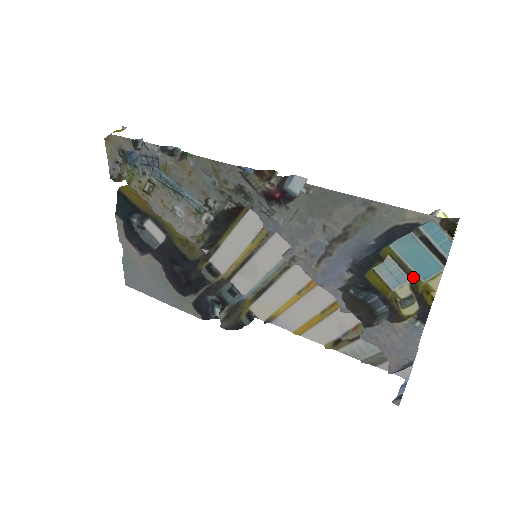
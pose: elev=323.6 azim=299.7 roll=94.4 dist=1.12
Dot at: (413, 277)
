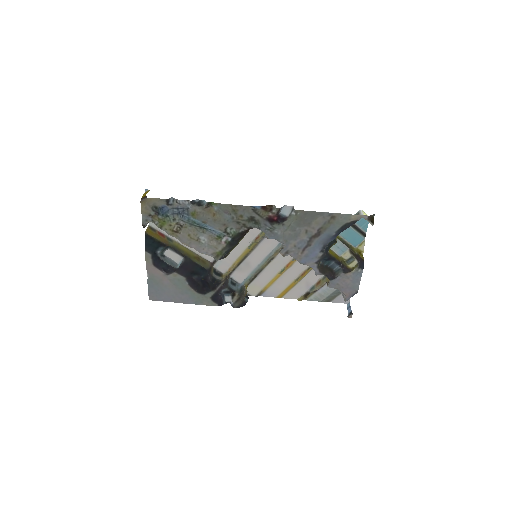
Dot at: (350, 247)
